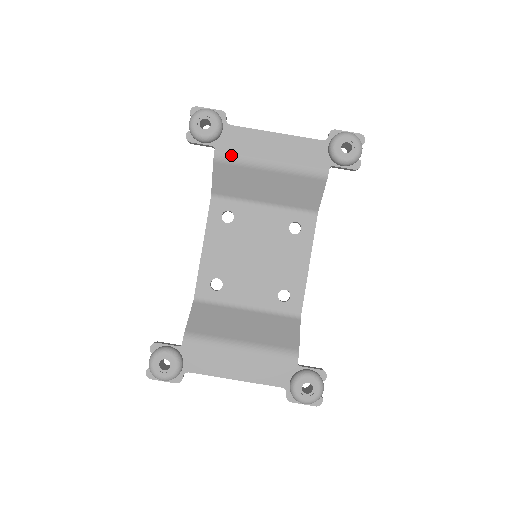
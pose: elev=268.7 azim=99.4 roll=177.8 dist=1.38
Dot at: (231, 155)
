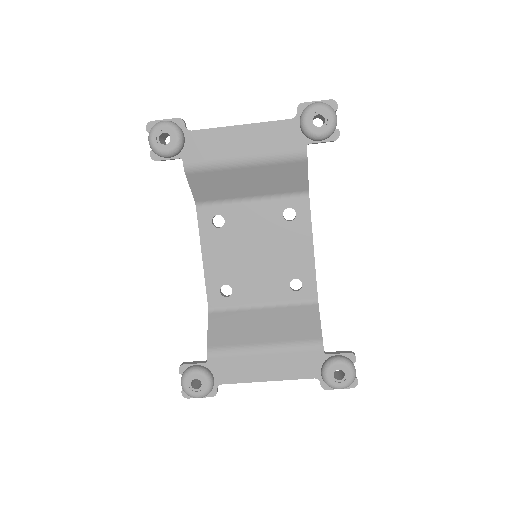
Dot at: (201, 162)
